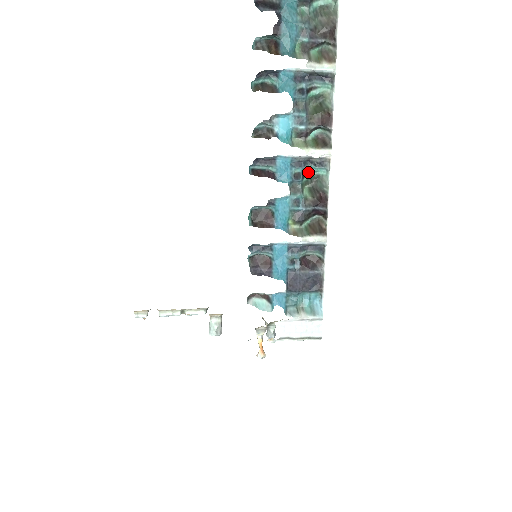
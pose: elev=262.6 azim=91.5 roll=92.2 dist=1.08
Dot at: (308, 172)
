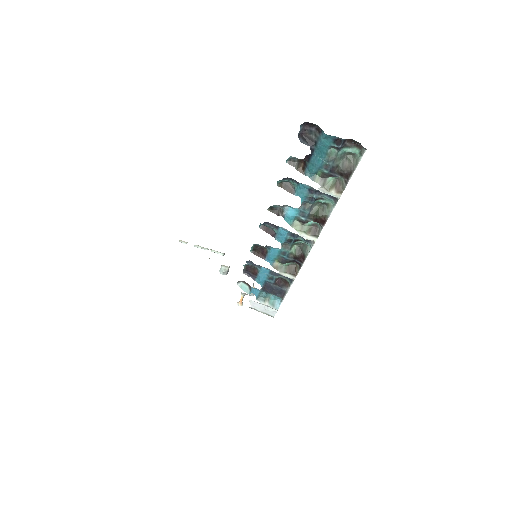
Dot at: (299, 240)
